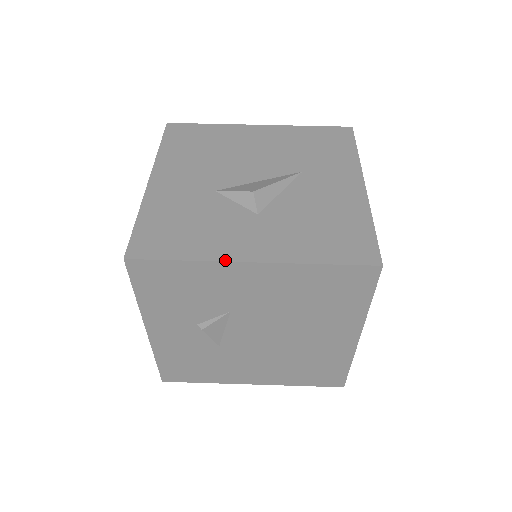
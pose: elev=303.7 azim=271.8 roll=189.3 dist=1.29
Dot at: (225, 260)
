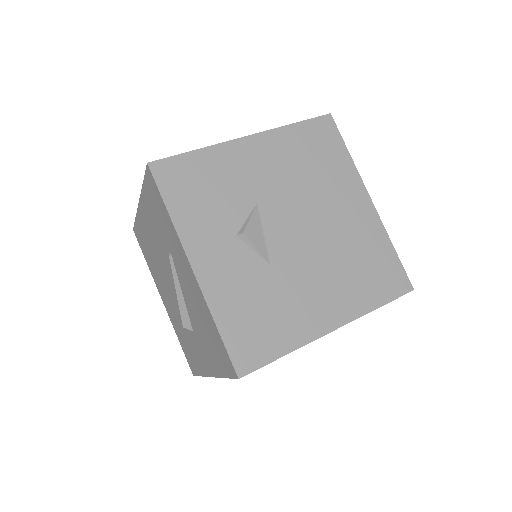
Dot at: (227, 142)
